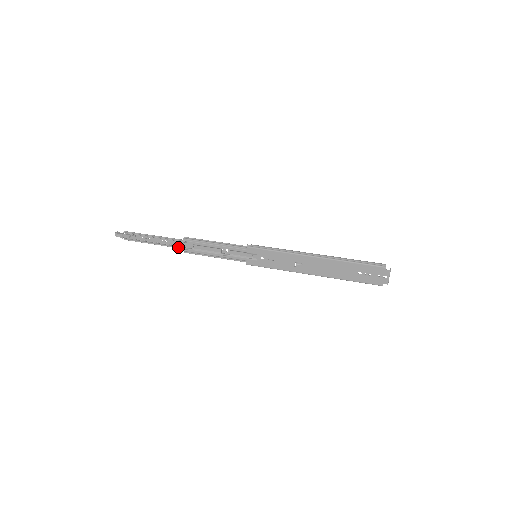
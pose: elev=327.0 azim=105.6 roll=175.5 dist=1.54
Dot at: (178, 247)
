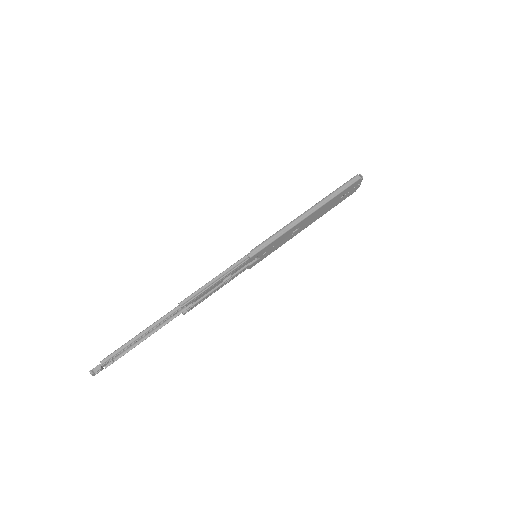
Dot at: (175, 317)
